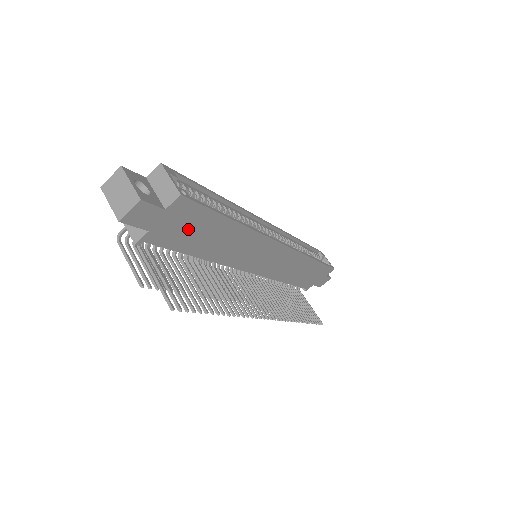
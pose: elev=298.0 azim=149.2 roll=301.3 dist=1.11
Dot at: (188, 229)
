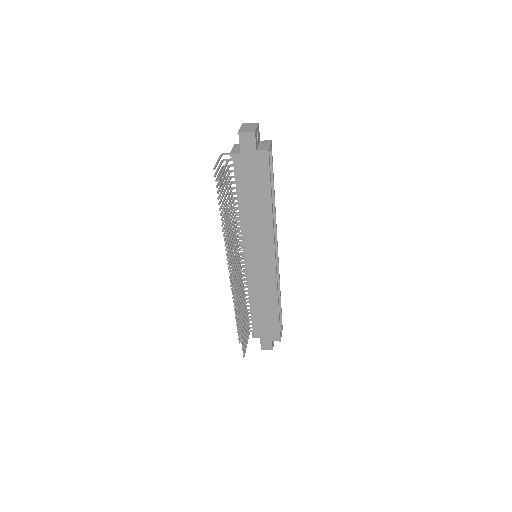
Dot at: (253, 176)
